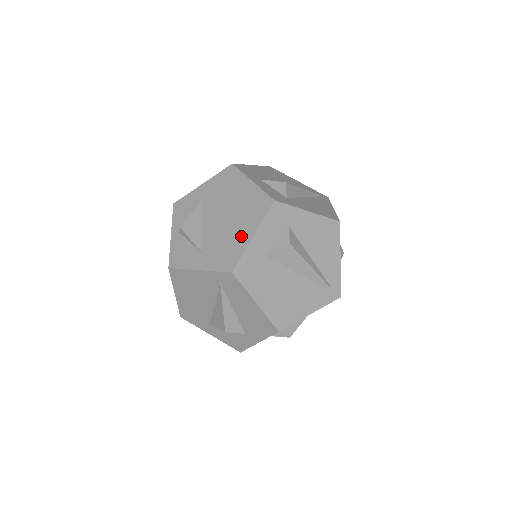
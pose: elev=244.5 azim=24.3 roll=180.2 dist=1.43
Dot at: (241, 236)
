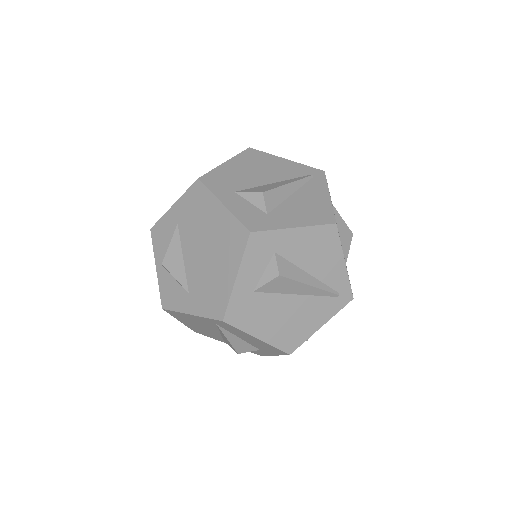
Dot at: (223, 277)
